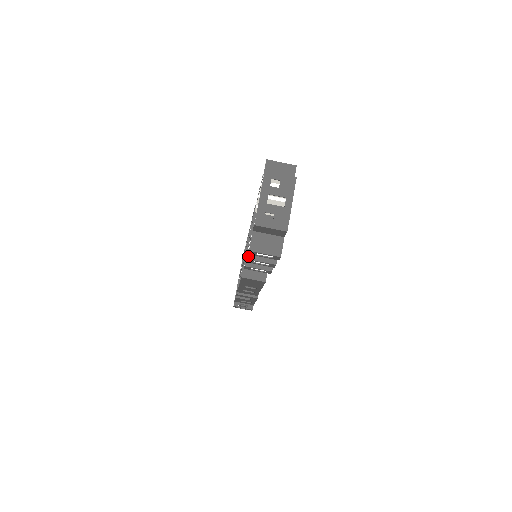
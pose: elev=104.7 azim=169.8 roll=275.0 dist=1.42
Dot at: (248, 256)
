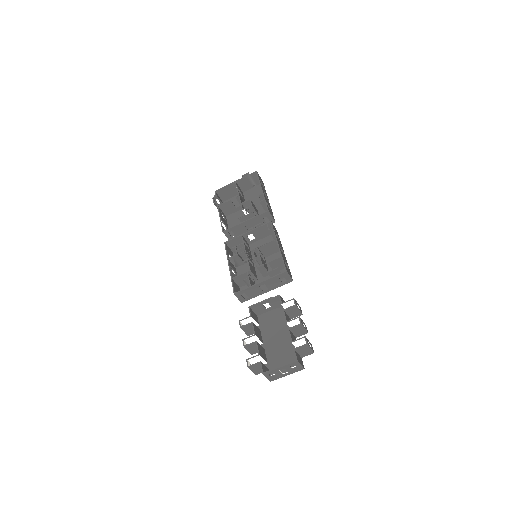
Dot at: (246, 346)
